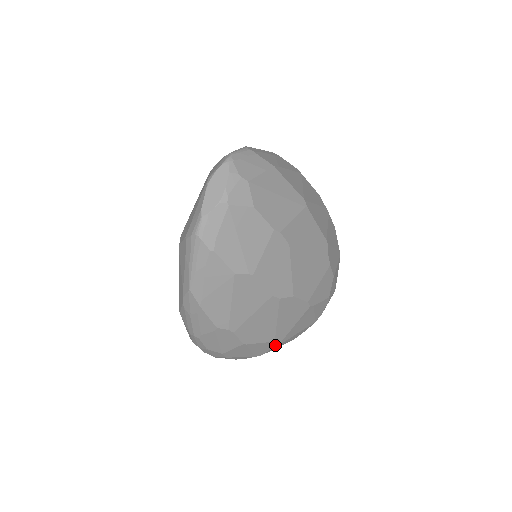
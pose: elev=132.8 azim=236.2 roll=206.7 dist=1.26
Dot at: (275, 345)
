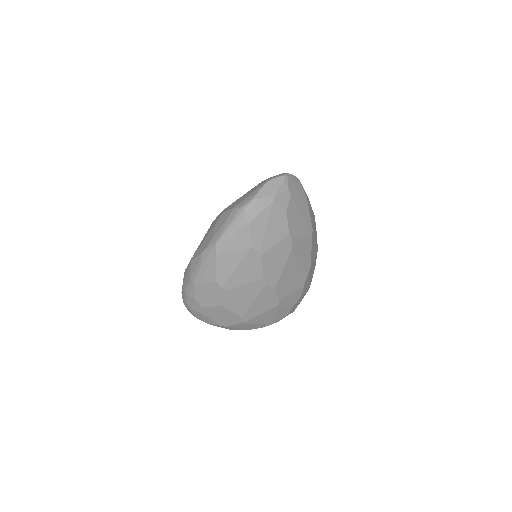
Dot at: (239, 322)
